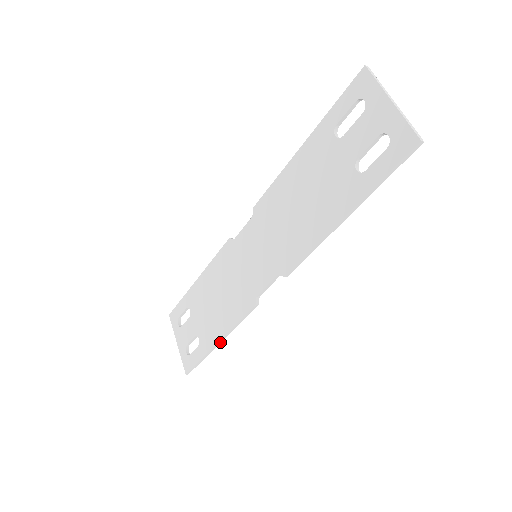
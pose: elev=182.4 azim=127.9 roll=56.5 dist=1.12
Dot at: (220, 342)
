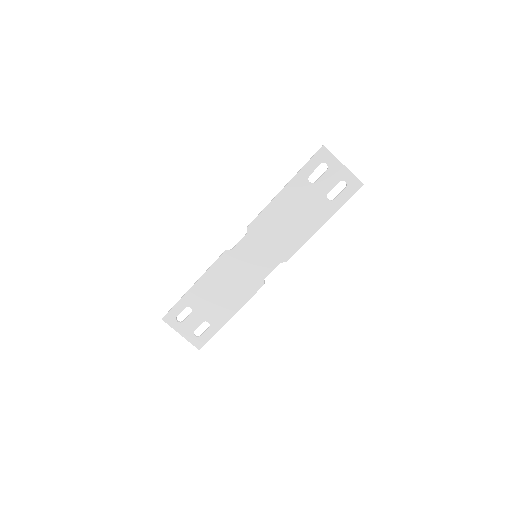
Dot at: (232, 316)
